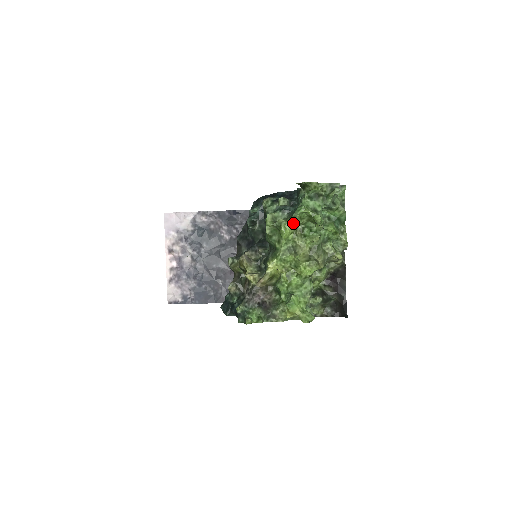
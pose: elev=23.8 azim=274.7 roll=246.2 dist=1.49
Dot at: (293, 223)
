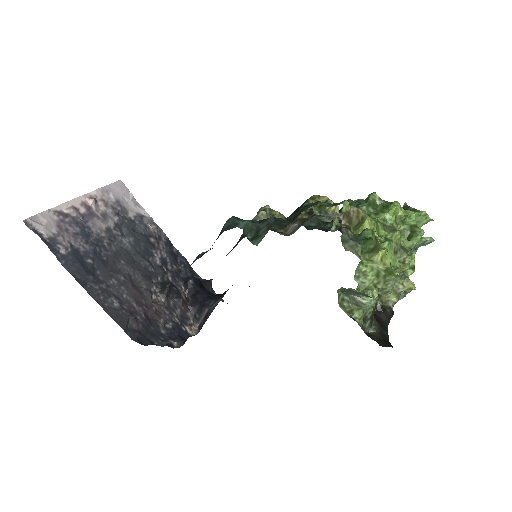
Dot at: (404, 211)
